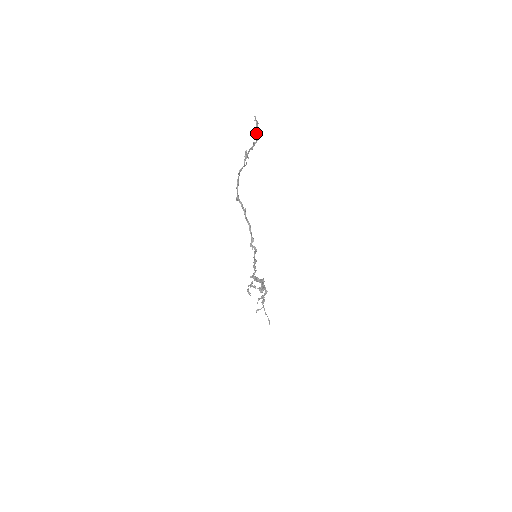
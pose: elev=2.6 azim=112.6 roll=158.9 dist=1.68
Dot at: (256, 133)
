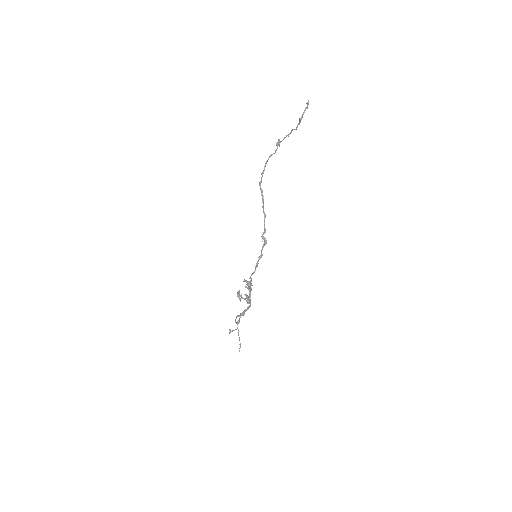
Dot at: (301, 118)
